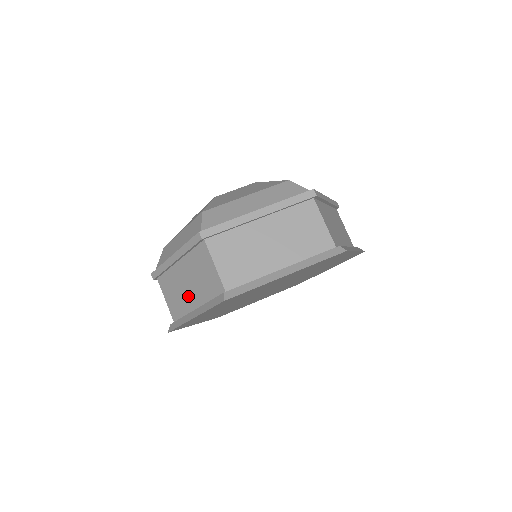
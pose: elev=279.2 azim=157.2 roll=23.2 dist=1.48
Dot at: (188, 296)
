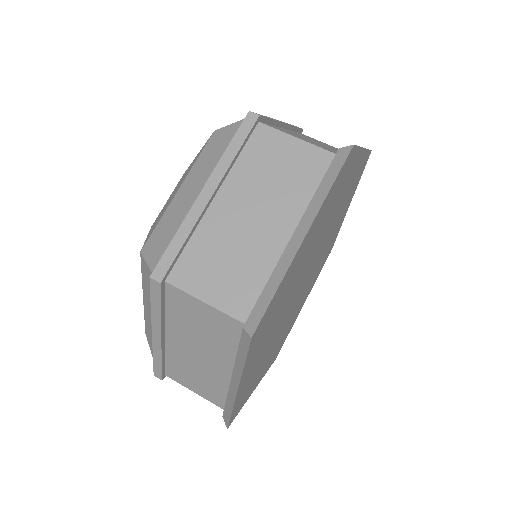
Dot at: (211, 367)
